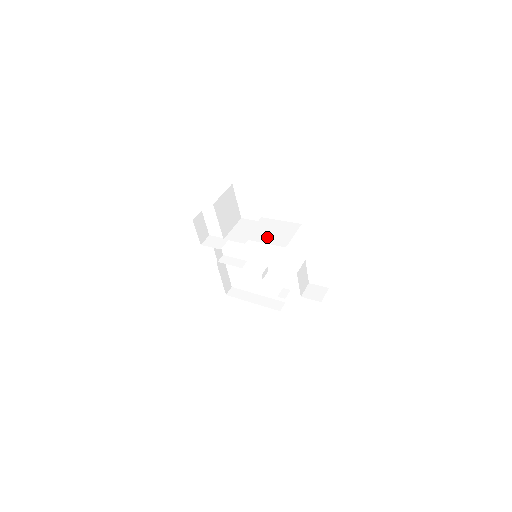
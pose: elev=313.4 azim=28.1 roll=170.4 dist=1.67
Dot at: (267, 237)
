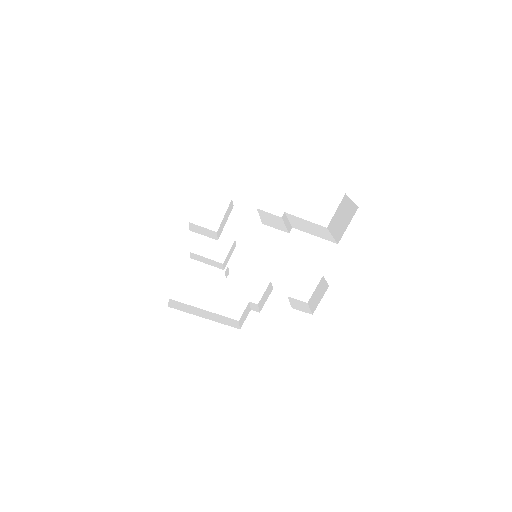
Dot at: (312, 231)
